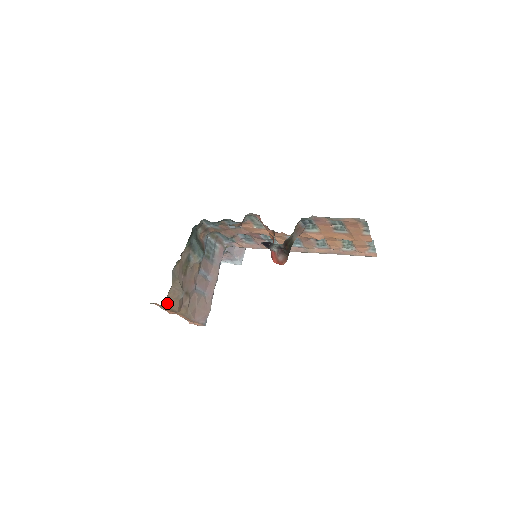
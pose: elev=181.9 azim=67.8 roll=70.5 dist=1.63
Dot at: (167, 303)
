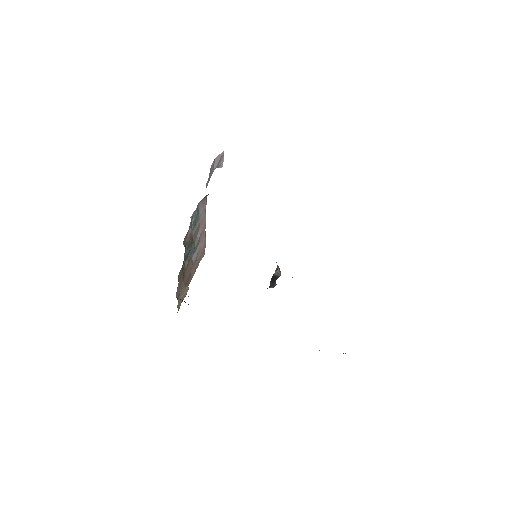
Dot at: (178, 309)
